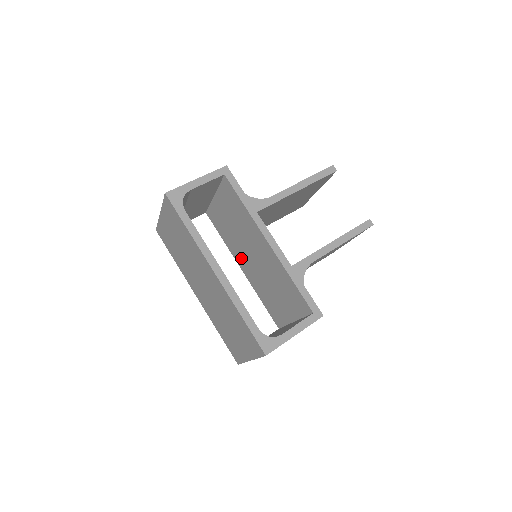
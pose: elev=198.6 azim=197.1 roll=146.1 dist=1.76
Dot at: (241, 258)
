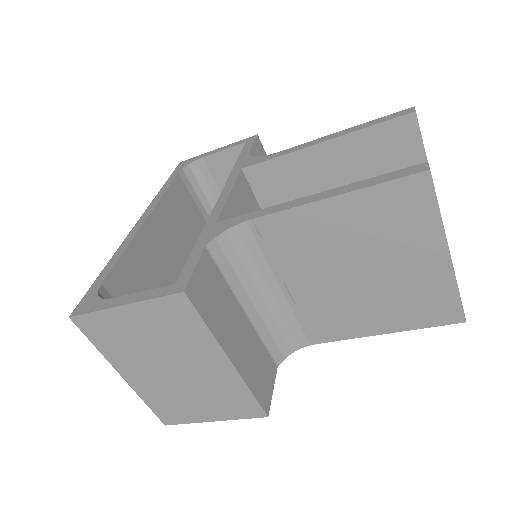
Dot at: occluded
